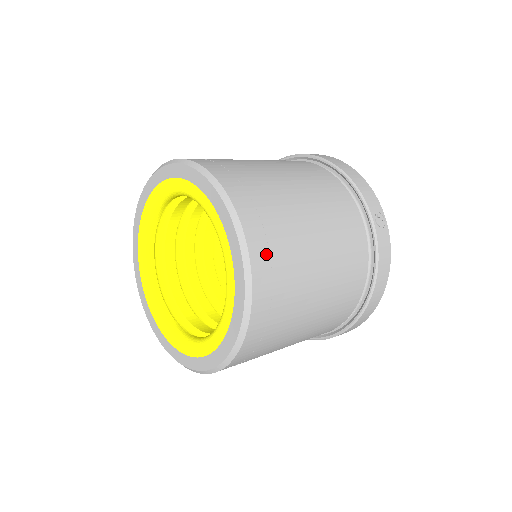
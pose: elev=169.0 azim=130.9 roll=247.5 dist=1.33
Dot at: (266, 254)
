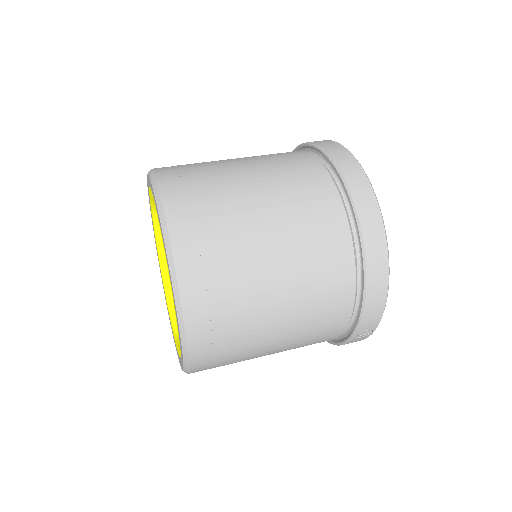
Dot at: (208, 367)
